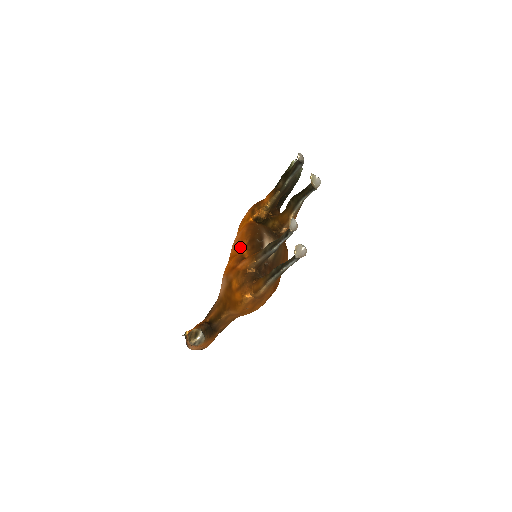
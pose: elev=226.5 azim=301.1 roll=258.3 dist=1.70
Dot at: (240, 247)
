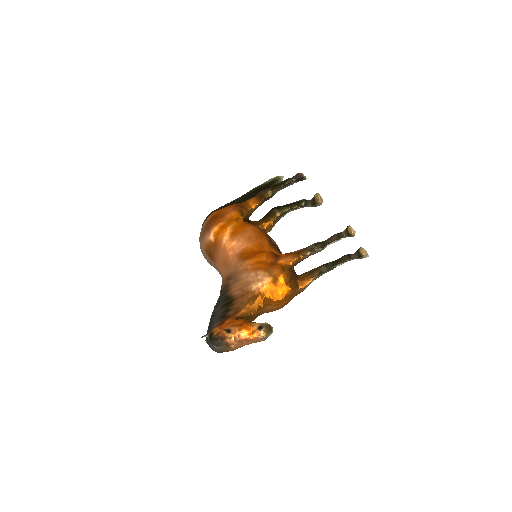
Dot at: (264, 244)
